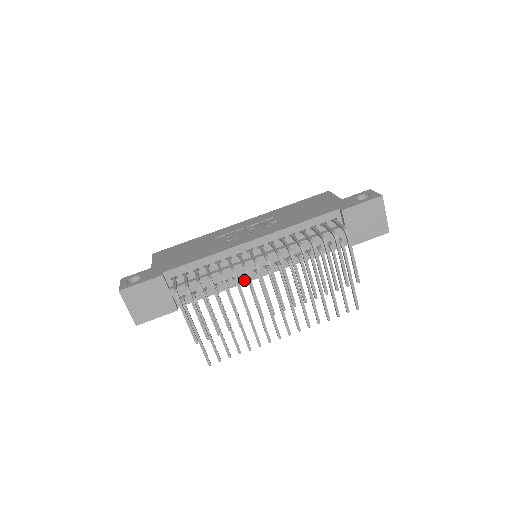
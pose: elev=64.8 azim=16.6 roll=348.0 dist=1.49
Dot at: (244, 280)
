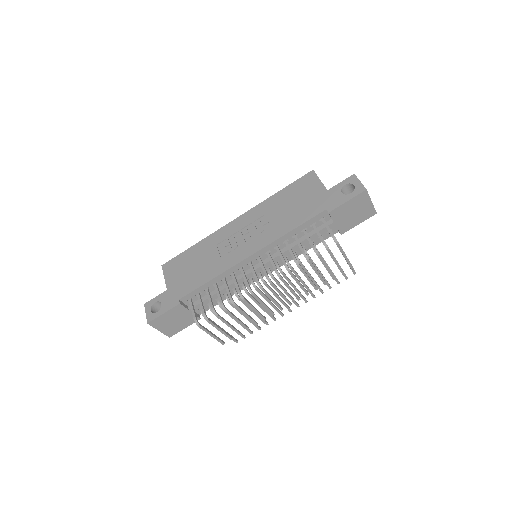
Dot at: (250, 282)
